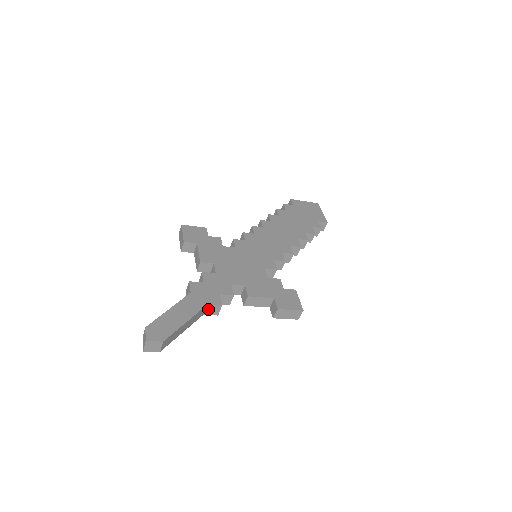
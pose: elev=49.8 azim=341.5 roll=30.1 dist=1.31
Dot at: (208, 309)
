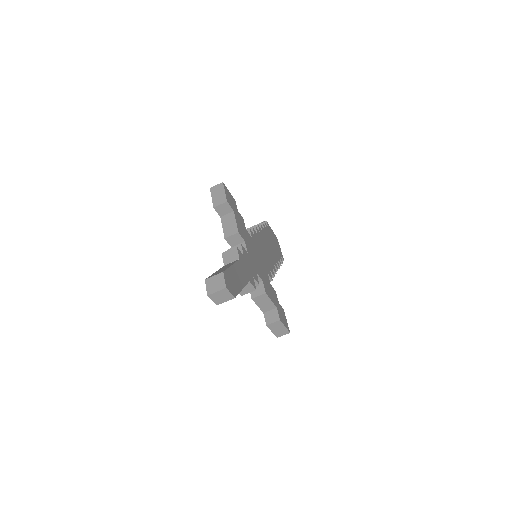
Dot at: occluded
